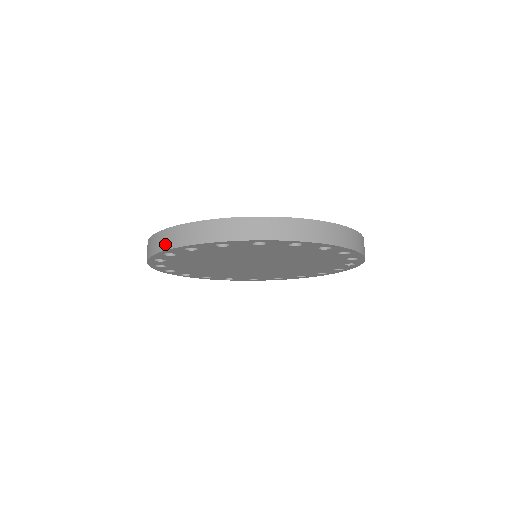
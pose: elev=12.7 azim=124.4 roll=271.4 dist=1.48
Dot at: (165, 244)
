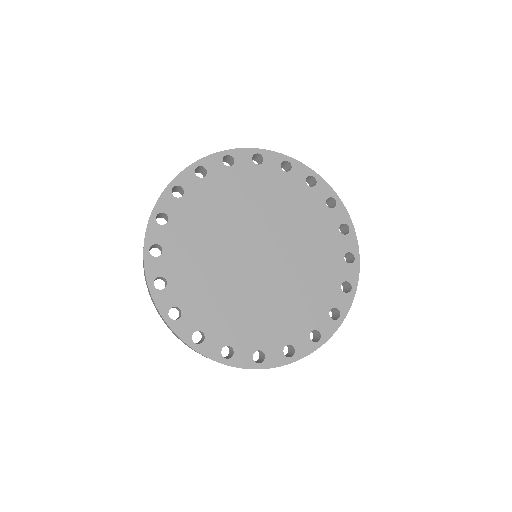
Dot at: occluded
